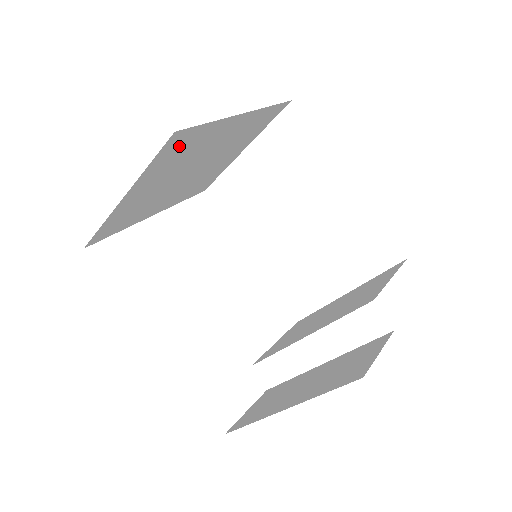
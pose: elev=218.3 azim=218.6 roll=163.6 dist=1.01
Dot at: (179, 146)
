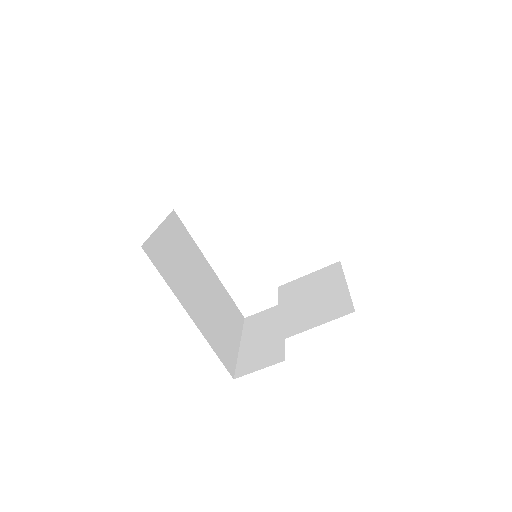
Dot at: occluded
